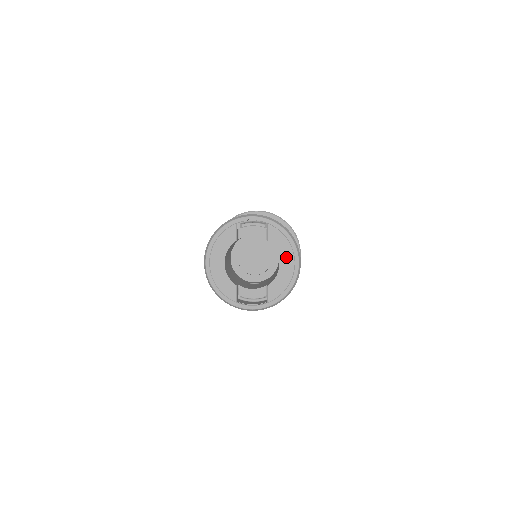
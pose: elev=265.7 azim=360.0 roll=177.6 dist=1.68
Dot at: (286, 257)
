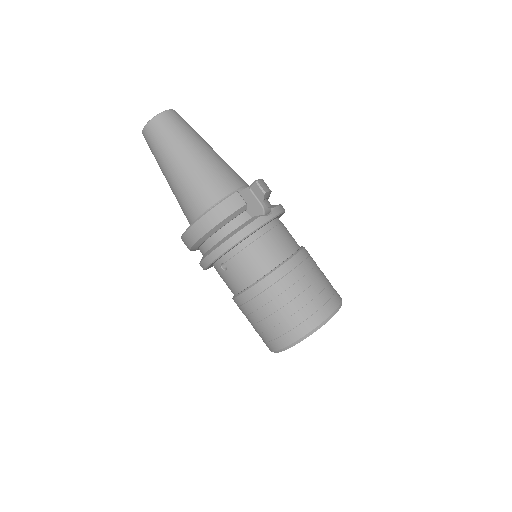
Dot at: occluded
